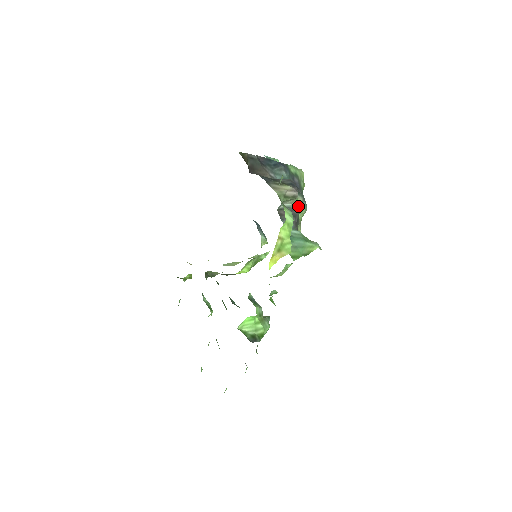
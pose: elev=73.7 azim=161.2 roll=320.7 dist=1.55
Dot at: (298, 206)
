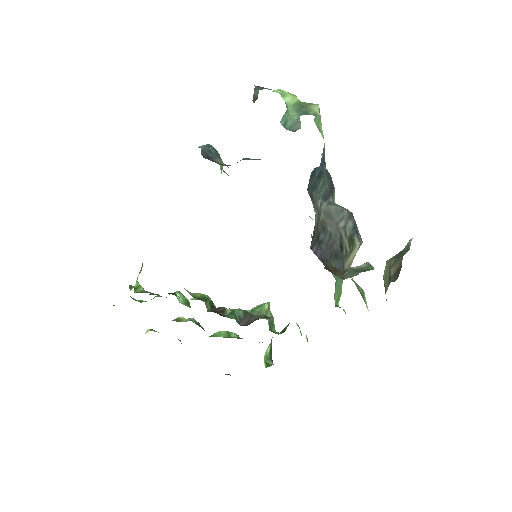
Dot at: occluded
